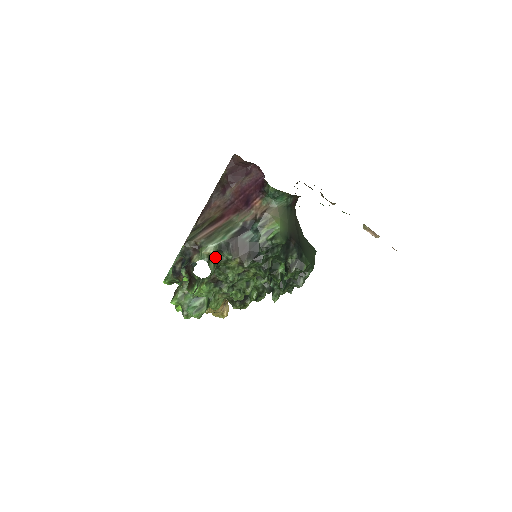
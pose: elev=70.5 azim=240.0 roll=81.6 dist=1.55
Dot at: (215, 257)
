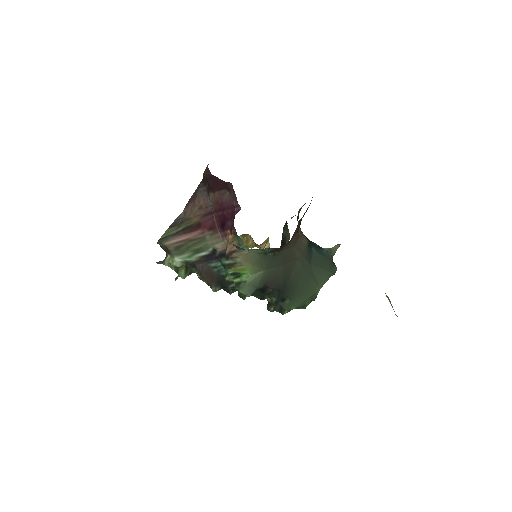
Dot at: (186, 266)
